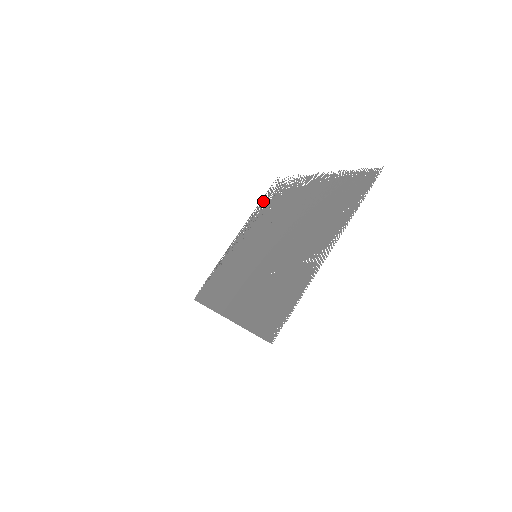
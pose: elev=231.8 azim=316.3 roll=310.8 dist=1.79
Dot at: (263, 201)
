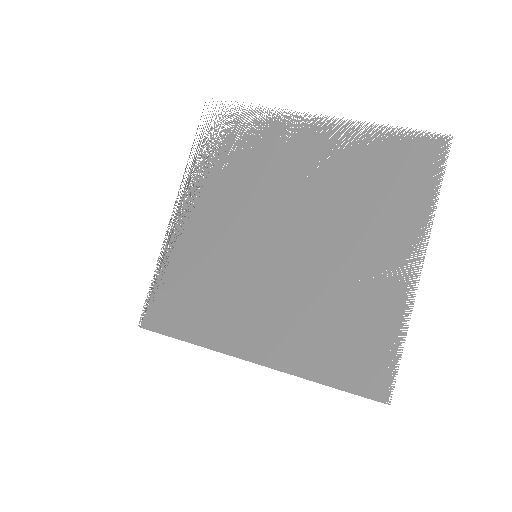
Dot at: (202, 146)
